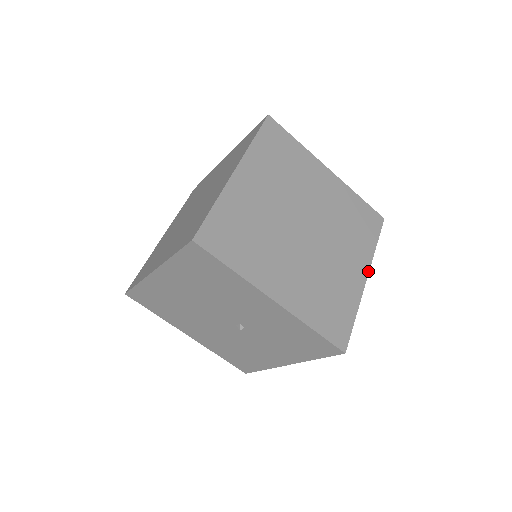
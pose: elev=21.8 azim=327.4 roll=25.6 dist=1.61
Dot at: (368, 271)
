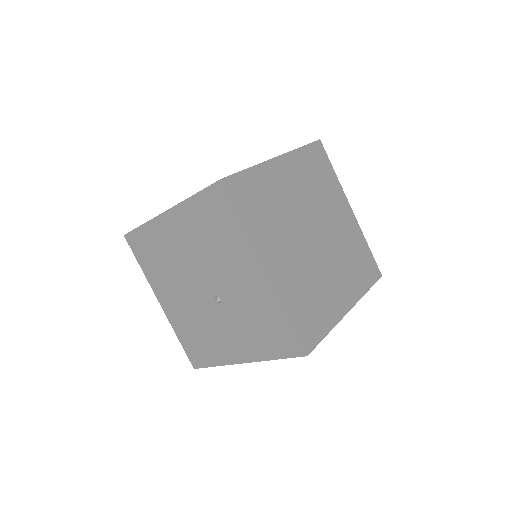
Dot at: (353, 305)
